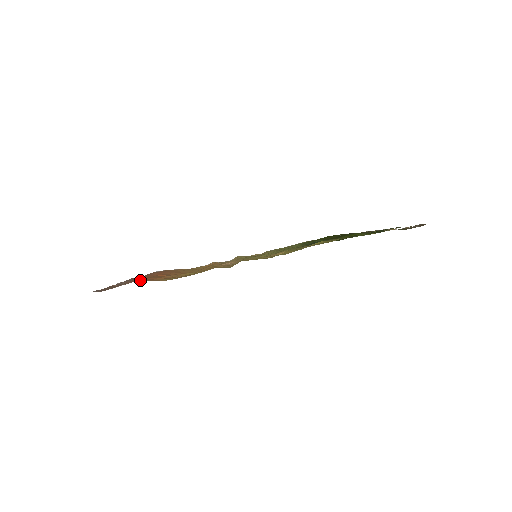
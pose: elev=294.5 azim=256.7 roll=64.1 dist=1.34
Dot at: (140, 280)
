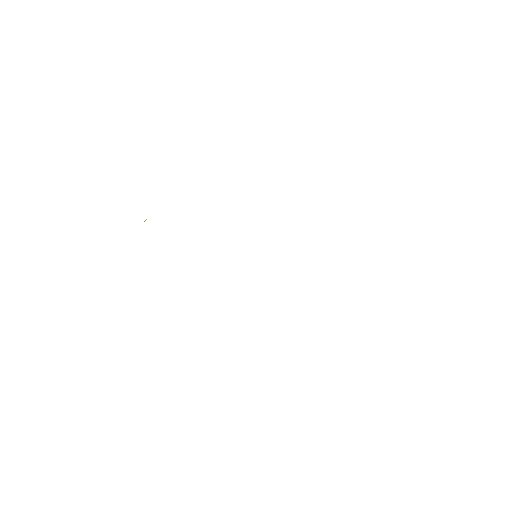
Dot at: occluded
